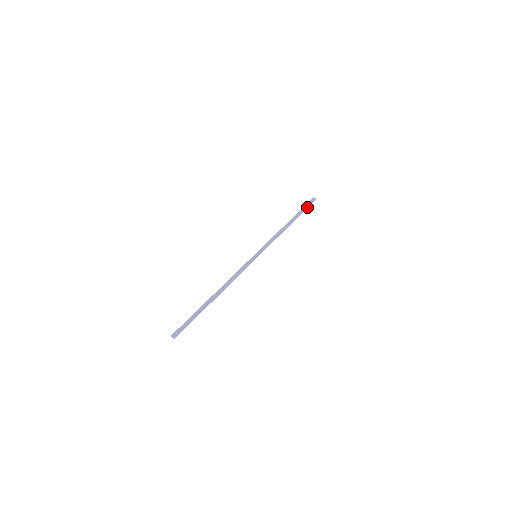
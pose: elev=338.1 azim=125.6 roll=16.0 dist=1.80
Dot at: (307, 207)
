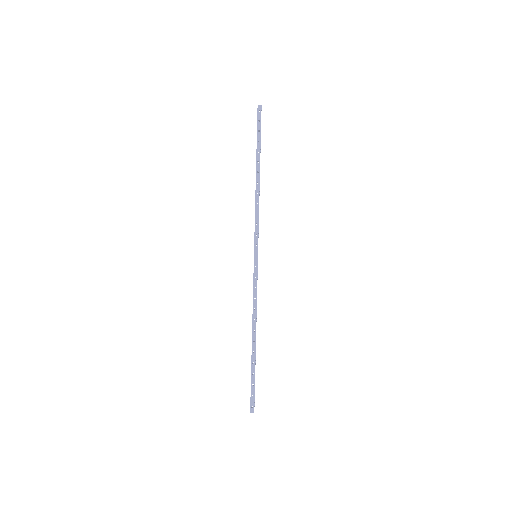
Dot at: (260, 130)
